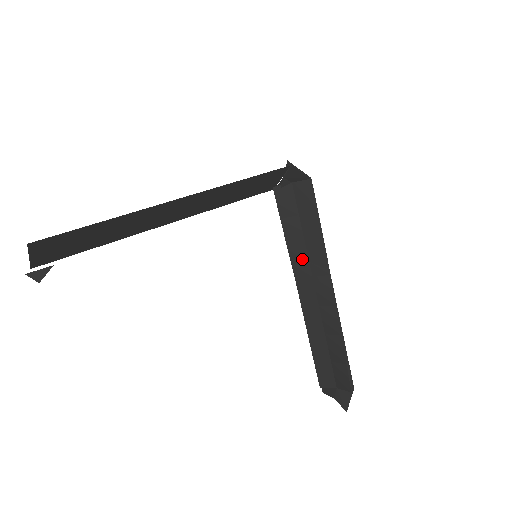
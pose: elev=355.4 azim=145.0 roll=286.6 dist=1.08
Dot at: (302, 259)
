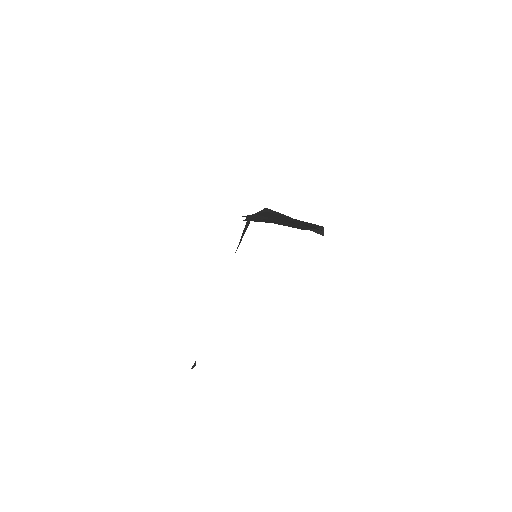
Dot at: (275, 221)
